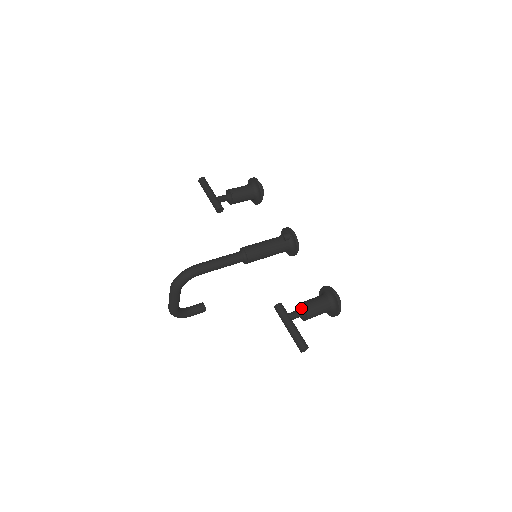
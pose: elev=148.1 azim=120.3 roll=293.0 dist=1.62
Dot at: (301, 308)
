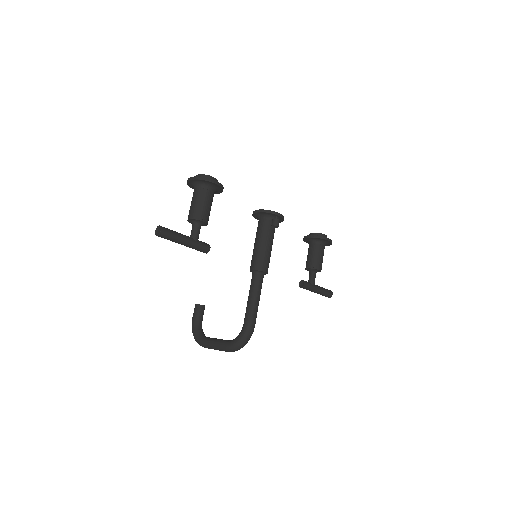
Dot at: (315, 271)
